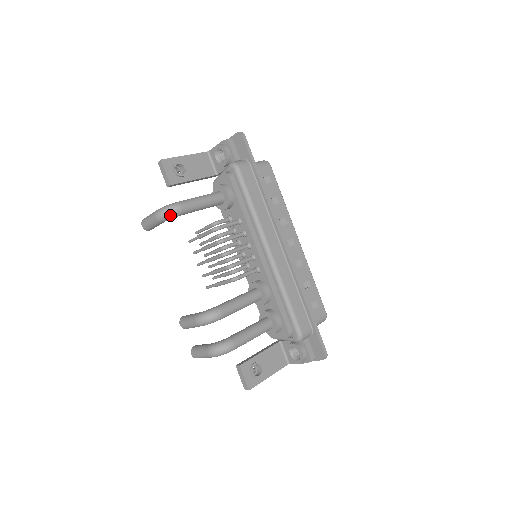
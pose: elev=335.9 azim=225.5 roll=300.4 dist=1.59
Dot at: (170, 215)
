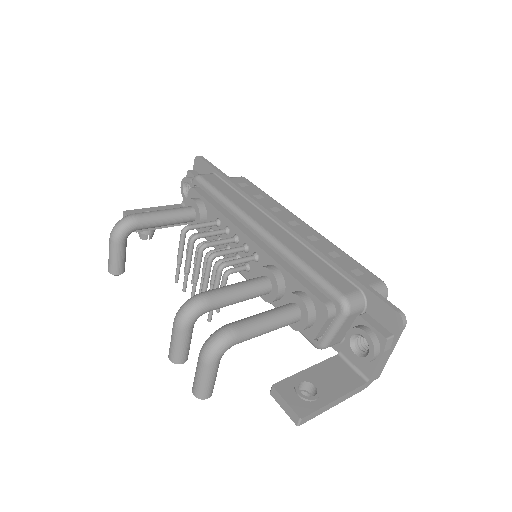
Dot at: (123, 226)
